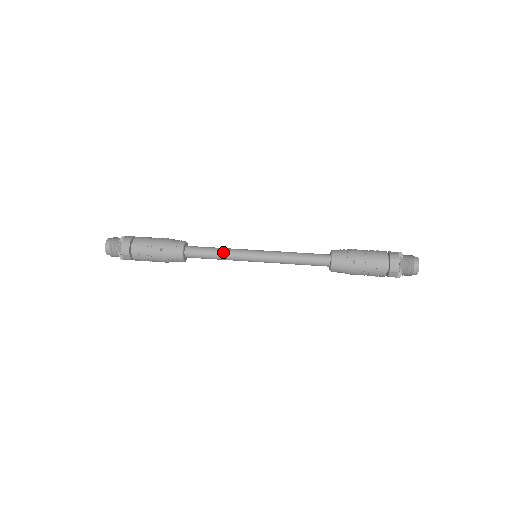
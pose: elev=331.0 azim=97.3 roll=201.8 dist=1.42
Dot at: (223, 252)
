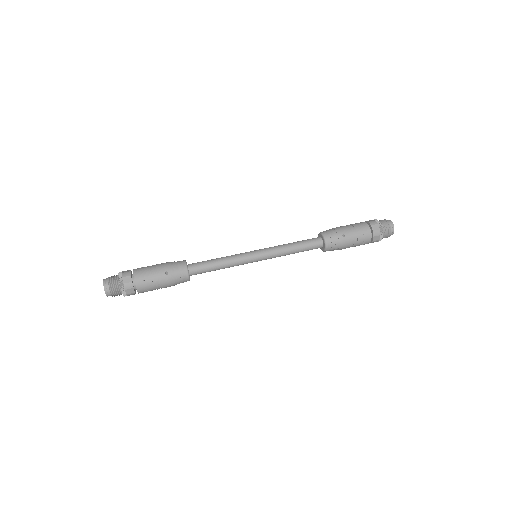
Dot at: (226, 260)
